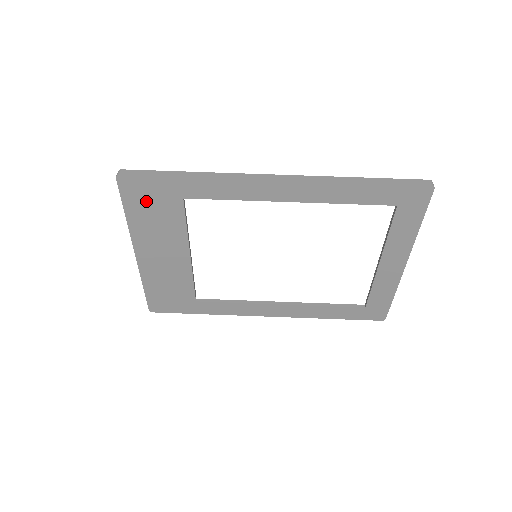
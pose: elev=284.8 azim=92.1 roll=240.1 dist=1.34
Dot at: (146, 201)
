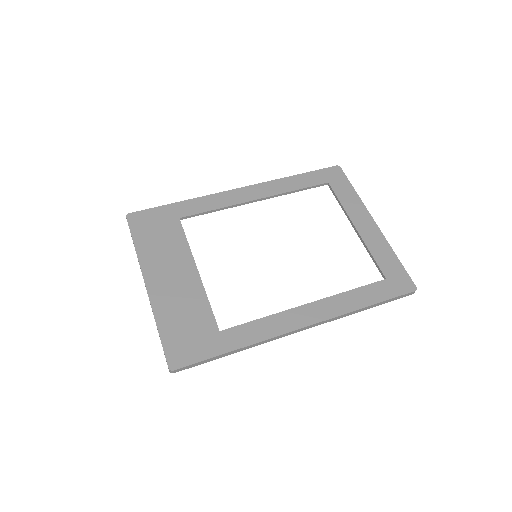
Dot at: (151, 229)
